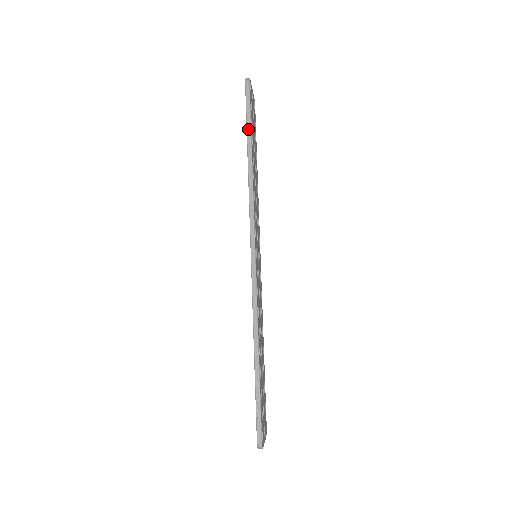
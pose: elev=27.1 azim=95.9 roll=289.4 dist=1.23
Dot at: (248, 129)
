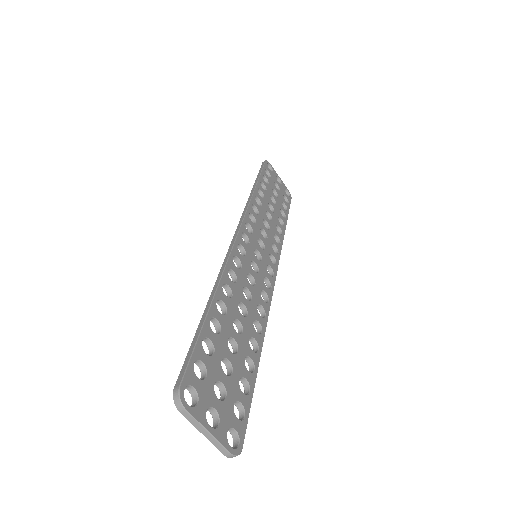
Dot at: (257, 177)
